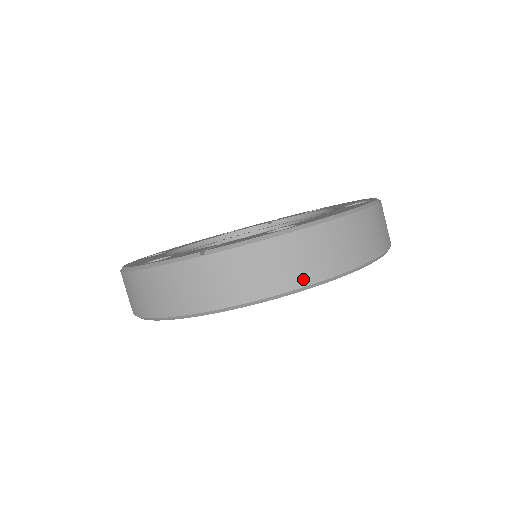
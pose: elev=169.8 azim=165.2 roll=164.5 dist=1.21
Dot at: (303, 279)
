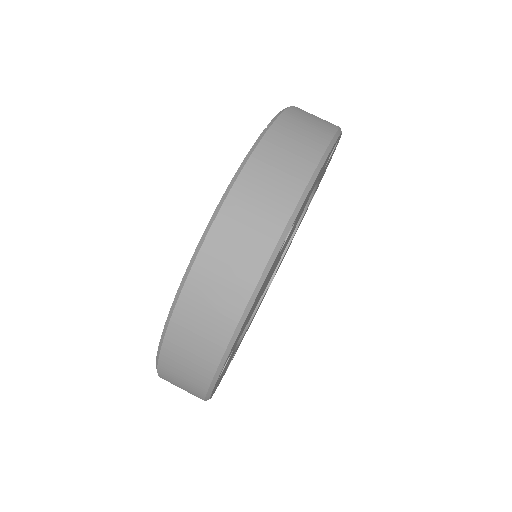
Dot at: (333, 124)
